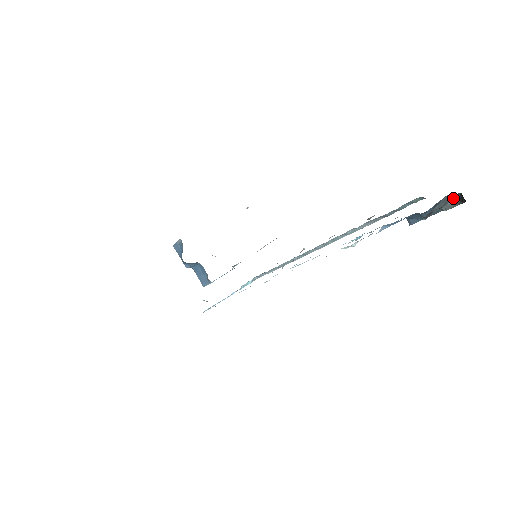
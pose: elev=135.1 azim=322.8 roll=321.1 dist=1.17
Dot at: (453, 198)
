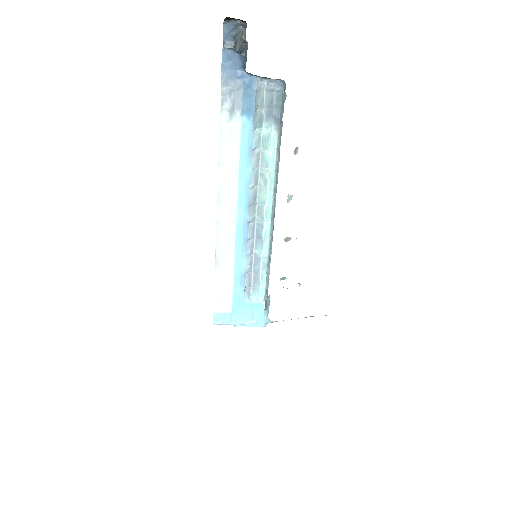
Dot at: occluded
